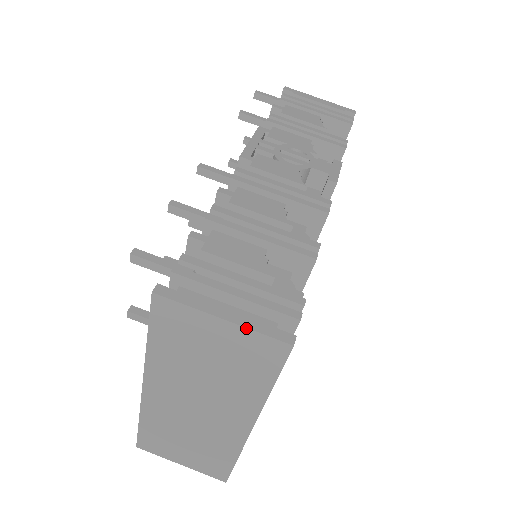
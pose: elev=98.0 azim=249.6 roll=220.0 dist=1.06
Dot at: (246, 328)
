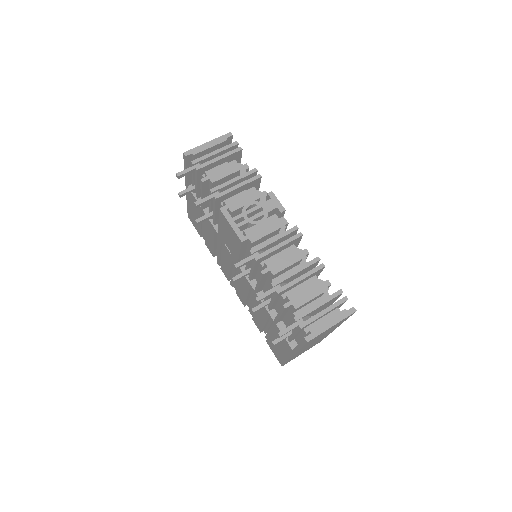
Dot at: occluded
